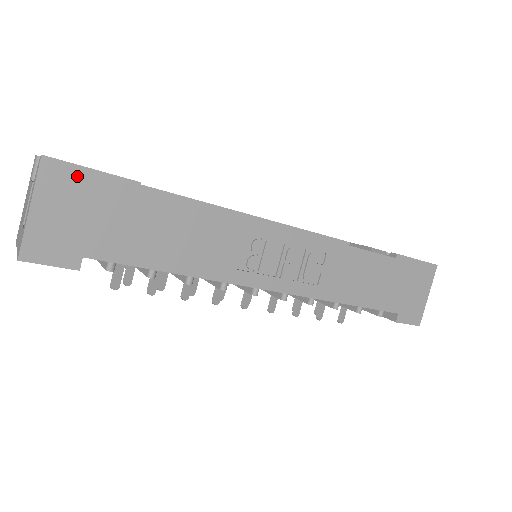
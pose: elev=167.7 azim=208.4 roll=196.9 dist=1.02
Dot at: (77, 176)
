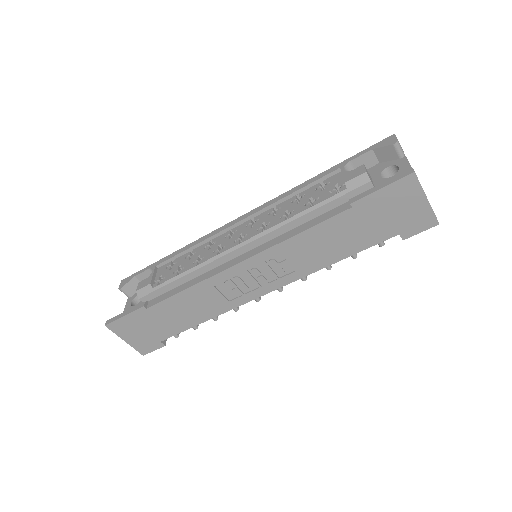
Dot at: (123, 322)
